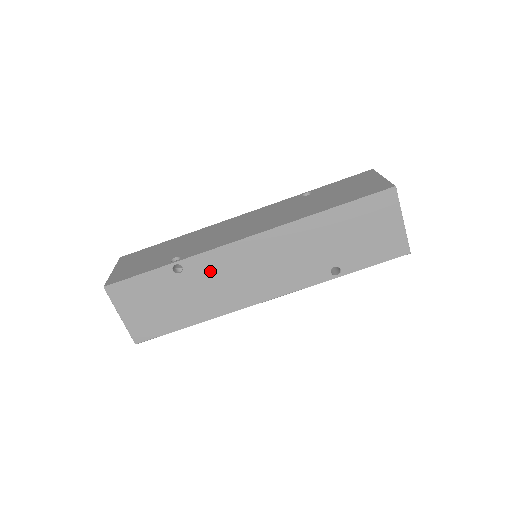
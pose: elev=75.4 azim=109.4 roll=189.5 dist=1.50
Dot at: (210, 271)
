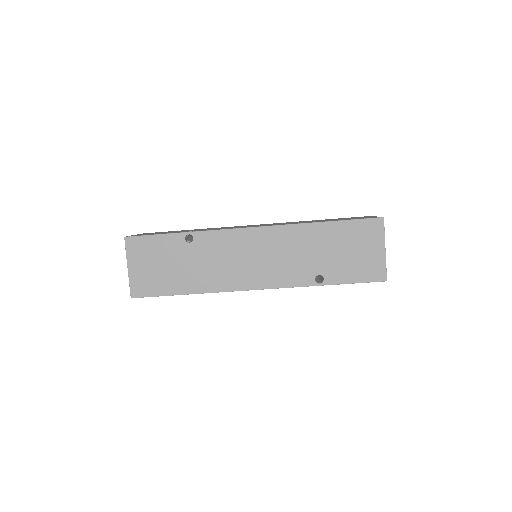
Dot at: (215, 248)
